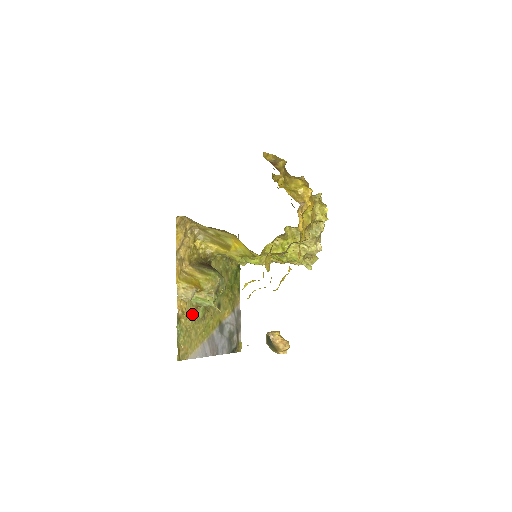
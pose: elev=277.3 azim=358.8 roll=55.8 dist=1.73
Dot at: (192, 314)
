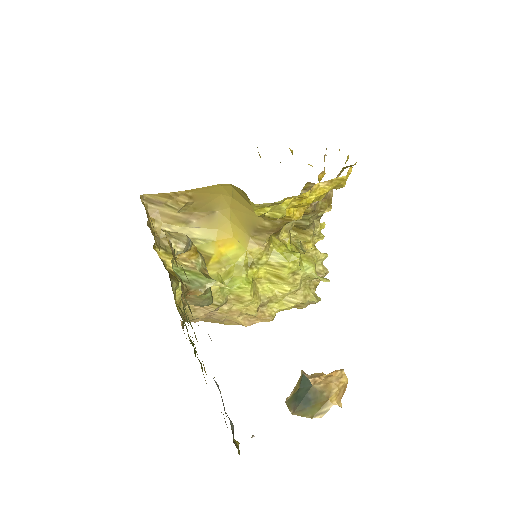
Dot at: occluded
